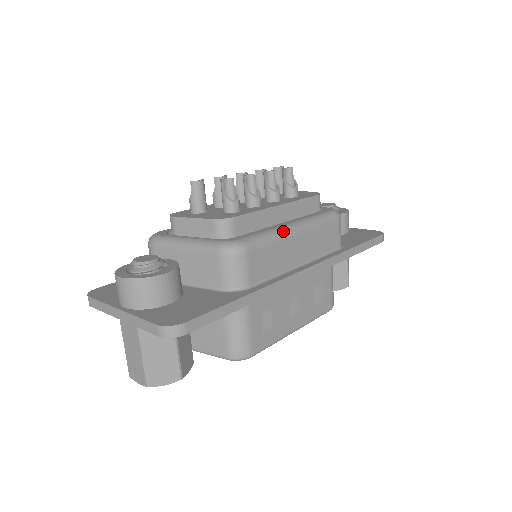
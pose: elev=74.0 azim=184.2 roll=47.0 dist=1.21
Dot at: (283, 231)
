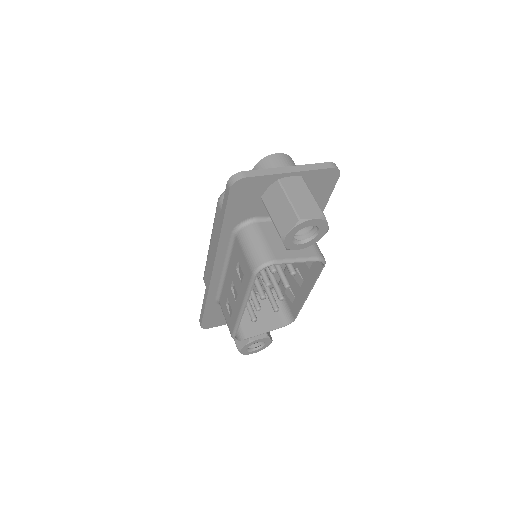
Dot at: occluded
